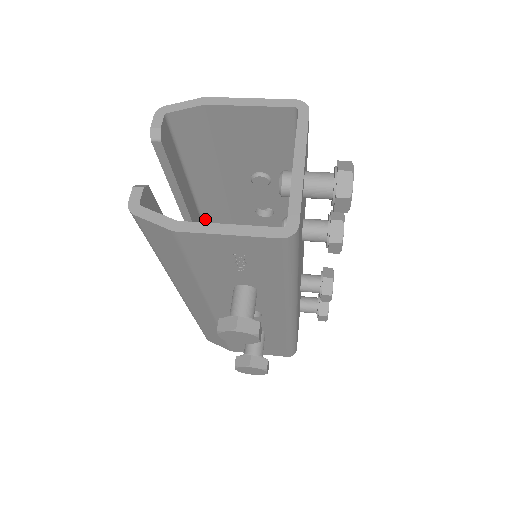
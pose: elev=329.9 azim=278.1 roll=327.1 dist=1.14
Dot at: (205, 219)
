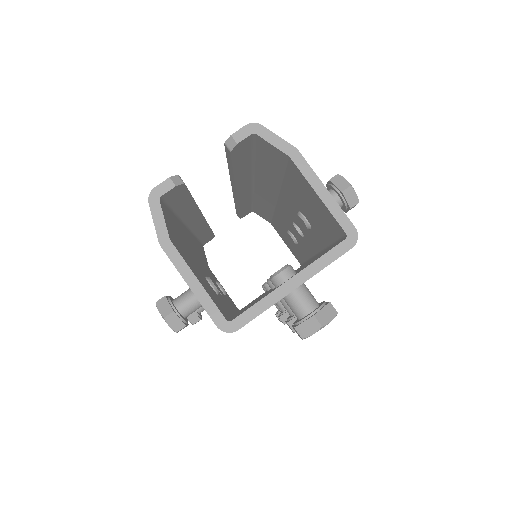
Dot at: (256, 187)
